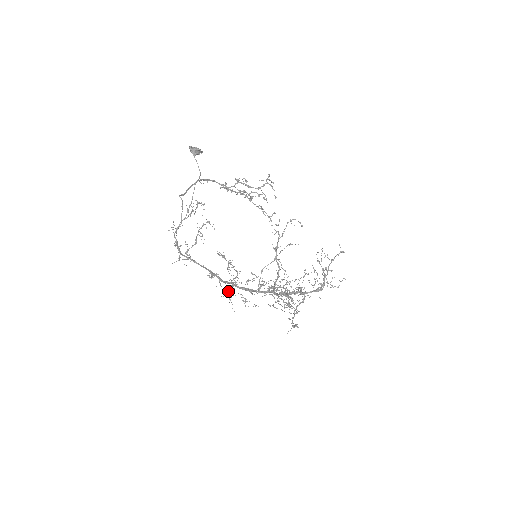
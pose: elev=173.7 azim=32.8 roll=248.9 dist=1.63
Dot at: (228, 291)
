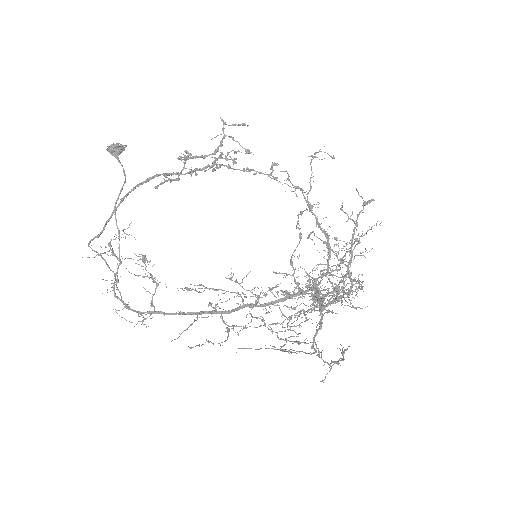
Dot at: (235, 326)
